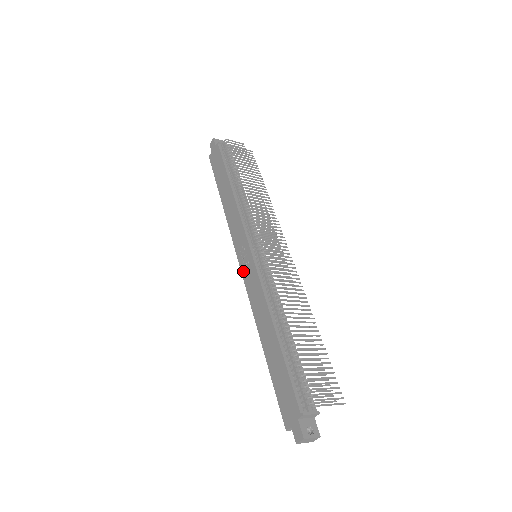
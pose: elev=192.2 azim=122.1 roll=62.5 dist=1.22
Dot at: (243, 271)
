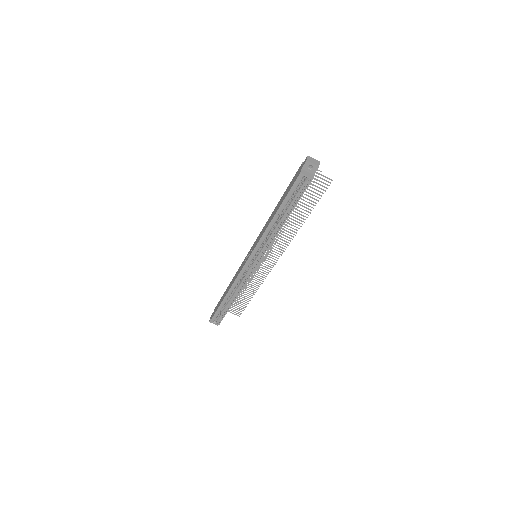
Dot at: (250, 254)
